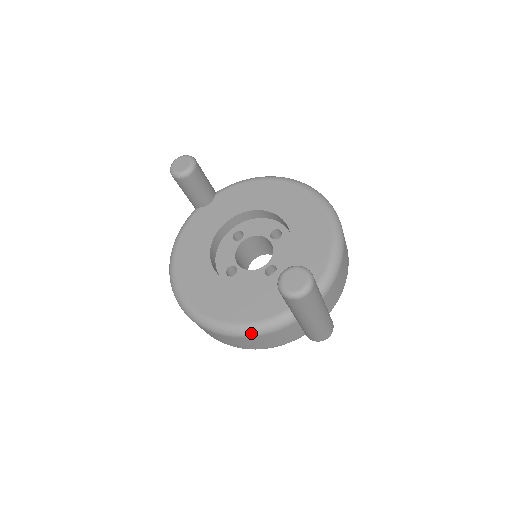
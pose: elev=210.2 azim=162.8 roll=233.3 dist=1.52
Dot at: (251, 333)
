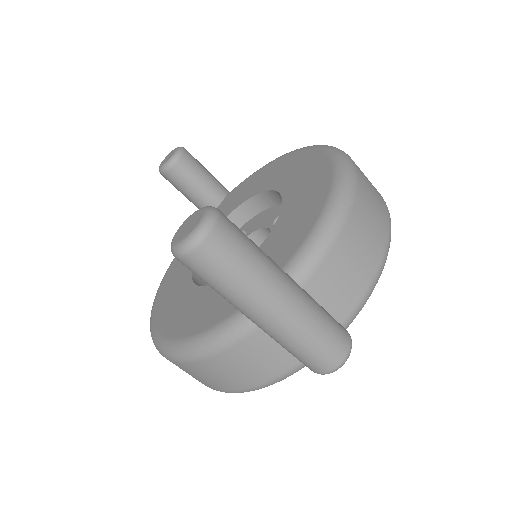
Dot at: (197, 352)
